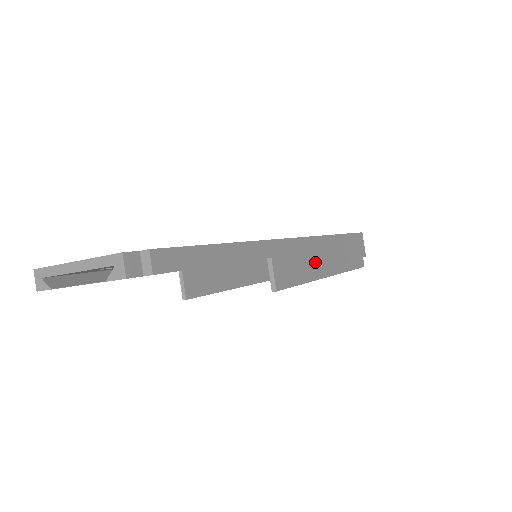
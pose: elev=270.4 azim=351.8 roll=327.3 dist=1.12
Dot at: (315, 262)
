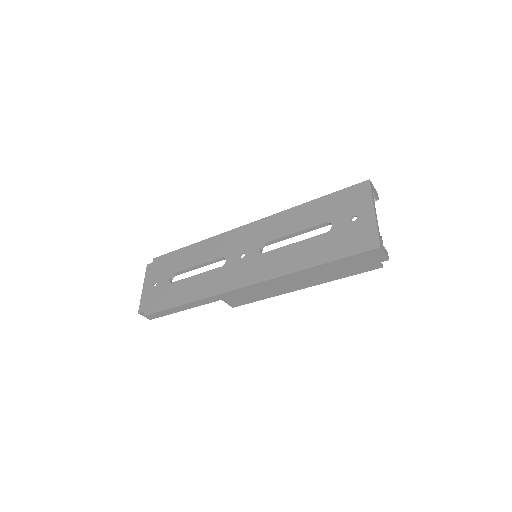
Dot at: (276, 289)
